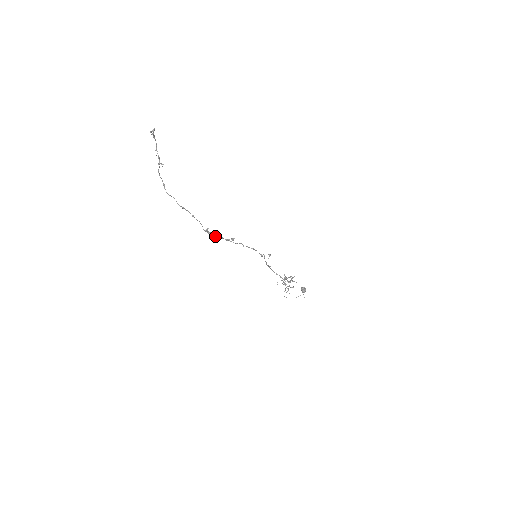
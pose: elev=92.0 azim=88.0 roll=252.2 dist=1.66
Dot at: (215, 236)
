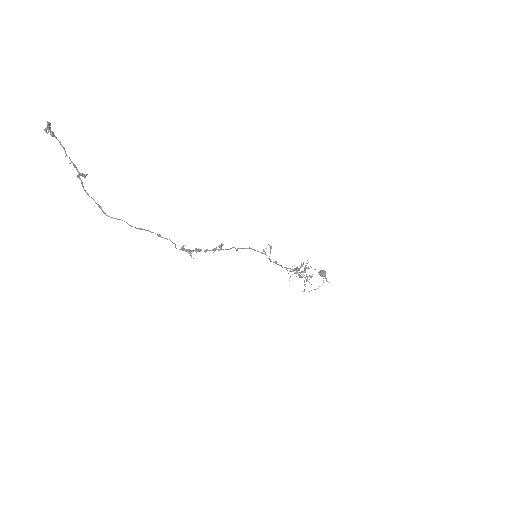
Dot at: occluded
